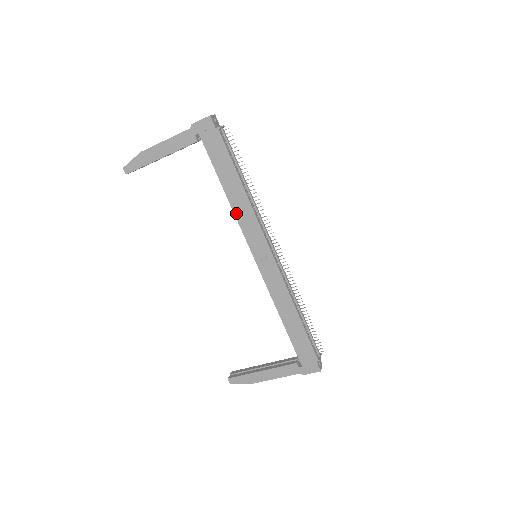
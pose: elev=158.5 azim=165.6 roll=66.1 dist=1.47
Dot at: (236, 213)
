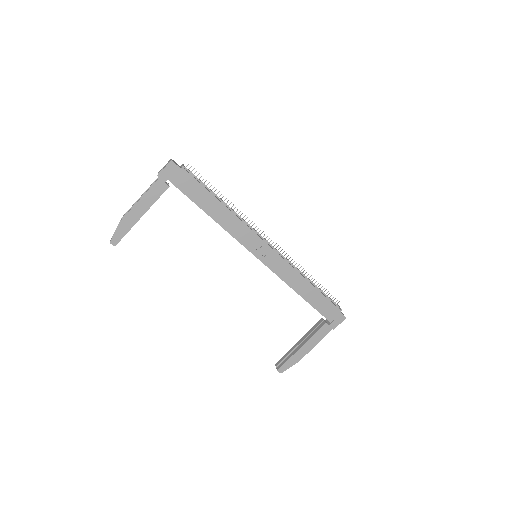
Dot at: (227, 229)
